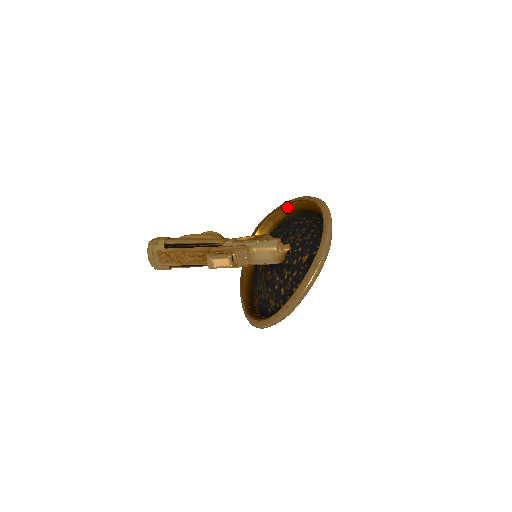
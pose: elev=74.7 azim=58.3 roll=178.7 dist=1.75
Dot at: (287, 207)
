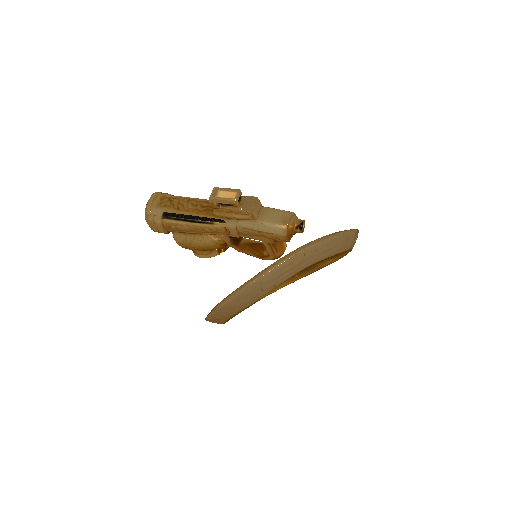
Dot at: occluded
